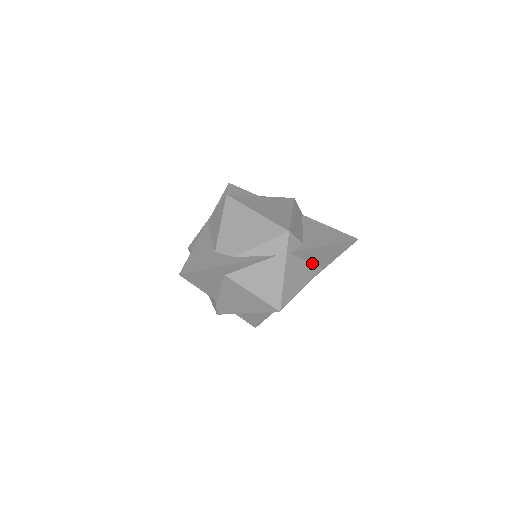
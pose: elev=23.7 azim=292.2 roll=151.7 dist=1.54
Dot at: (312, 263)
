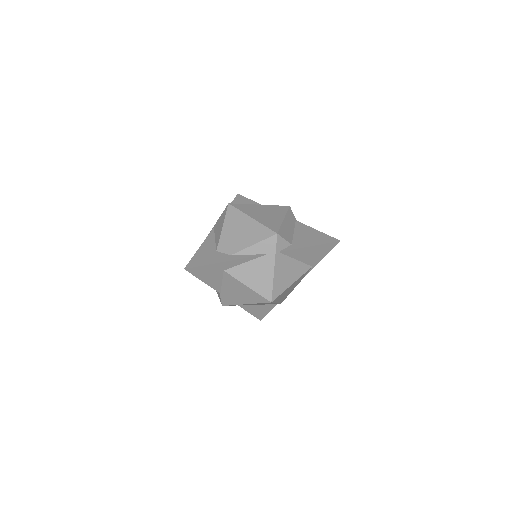
Dot at: (302, 262)
